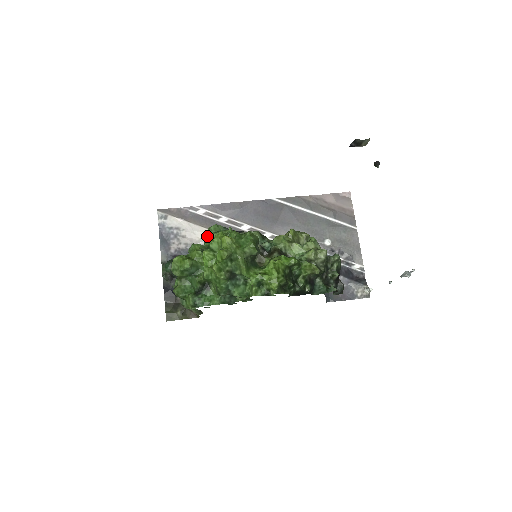
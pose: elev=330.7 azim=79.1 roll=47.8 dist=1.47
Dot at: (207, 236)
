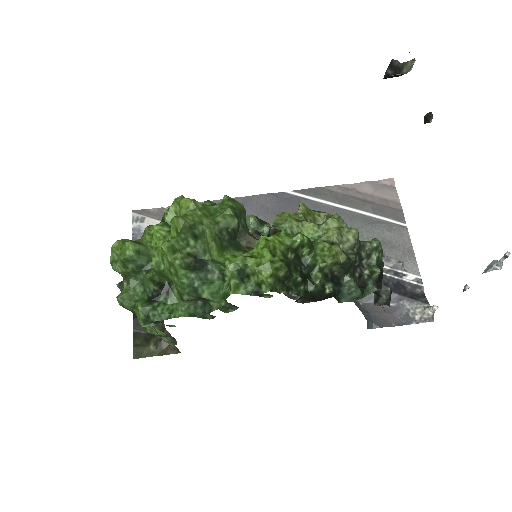
Dot at: occluded
